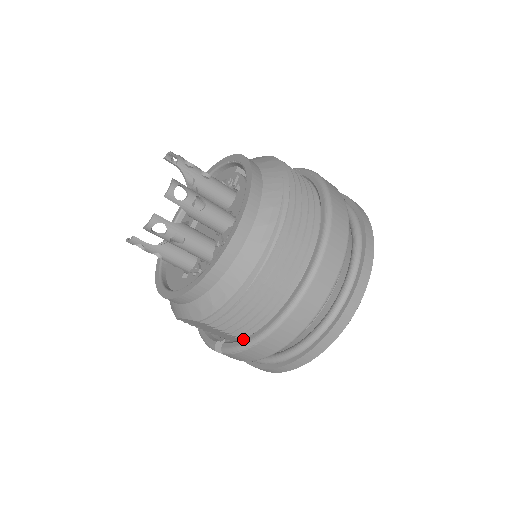
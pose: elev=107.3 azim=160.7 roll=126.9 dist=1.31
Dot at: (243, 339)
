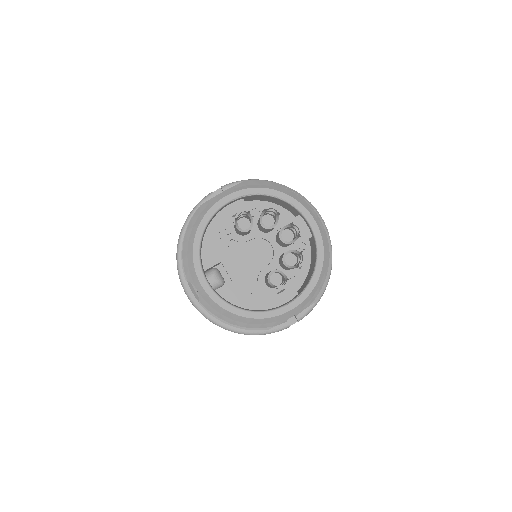
Dot at: occluded
